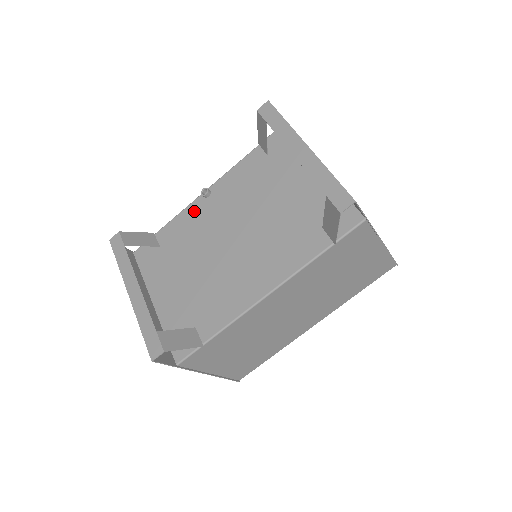
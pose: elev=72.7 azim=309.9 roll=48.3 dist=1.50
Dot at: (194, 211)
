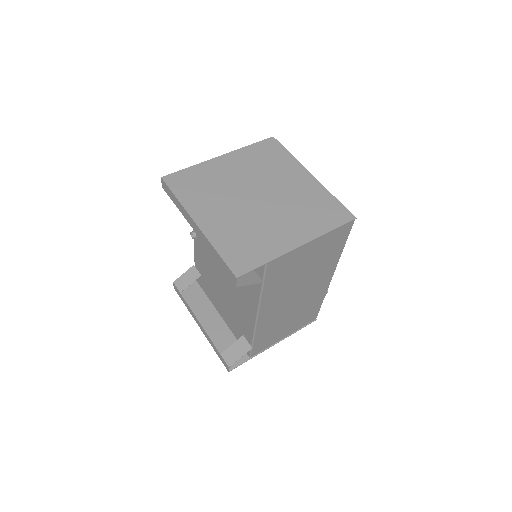
Dot at: (198, 249)
